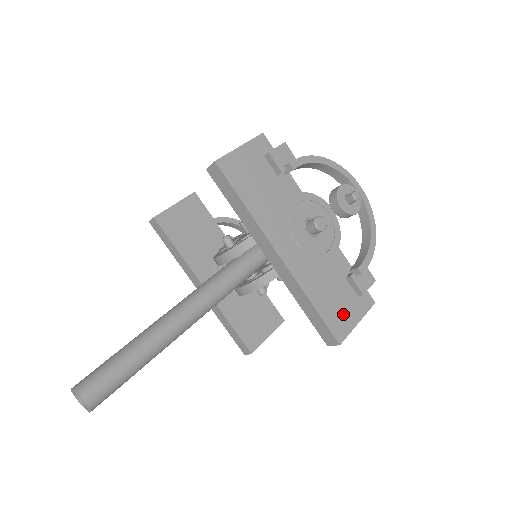
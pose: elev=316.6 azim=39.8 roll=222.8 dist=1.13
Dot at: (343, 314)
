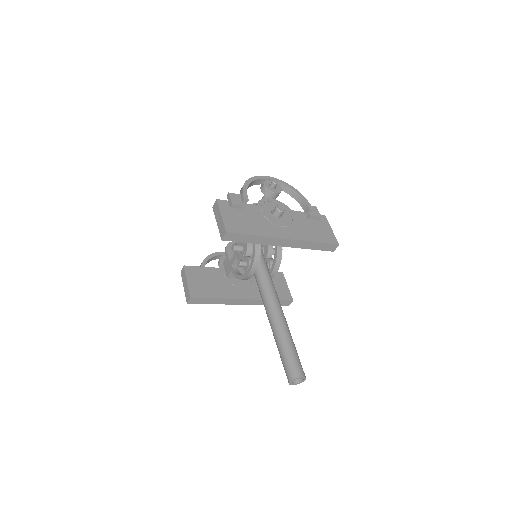
Dot at: (325, 233)
